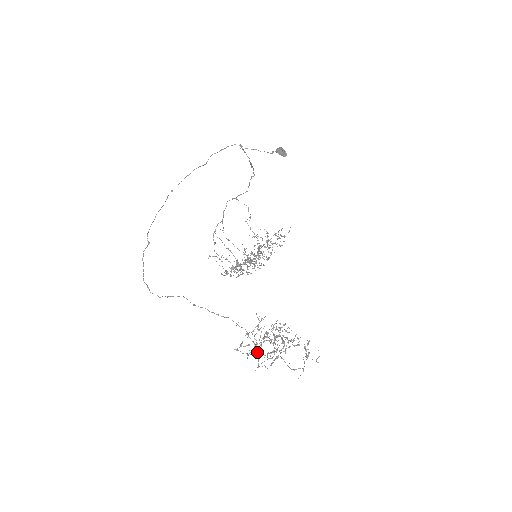
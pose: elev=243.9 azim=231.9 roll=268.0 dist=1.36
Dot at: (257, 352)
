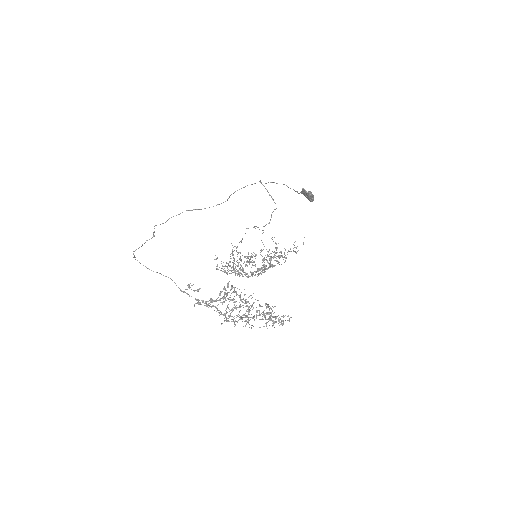
Dot at: occluded
